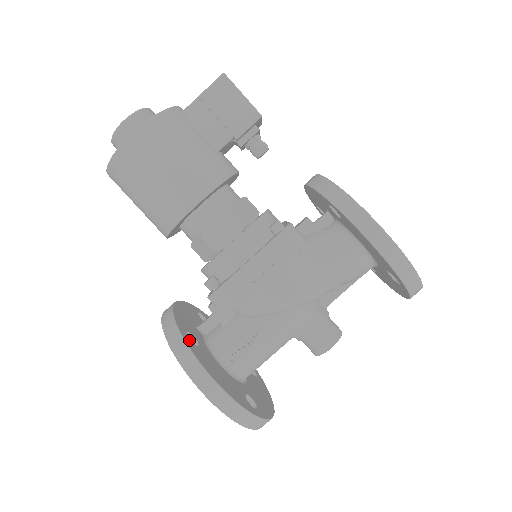
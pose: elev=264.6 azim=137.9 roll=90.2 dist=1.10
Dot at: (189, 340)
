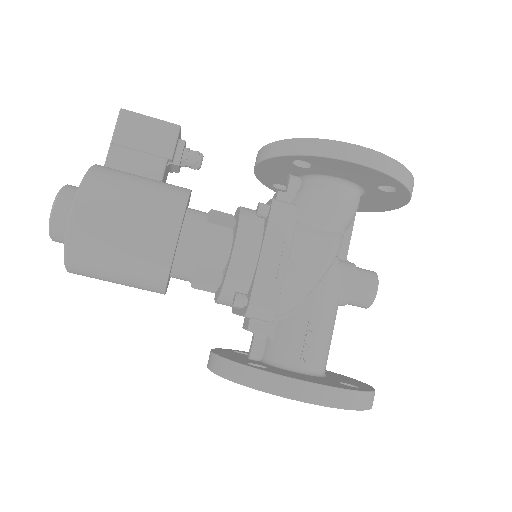
Dot at: (256, 367)
